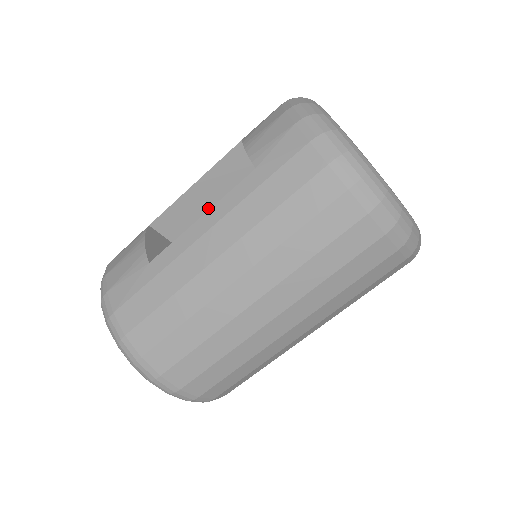
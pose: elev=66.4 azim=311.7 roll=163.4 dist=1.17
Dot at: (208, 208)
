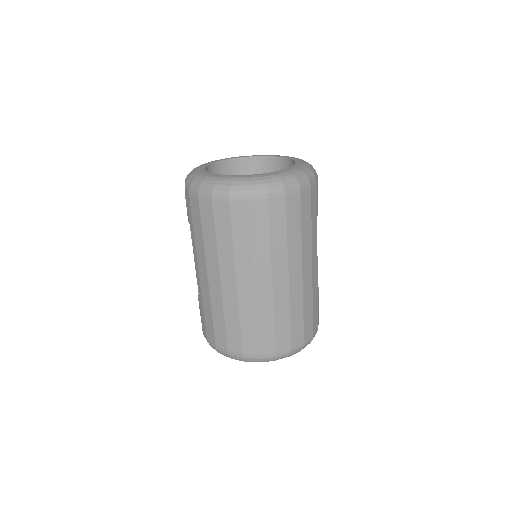
Dot at: occluded
